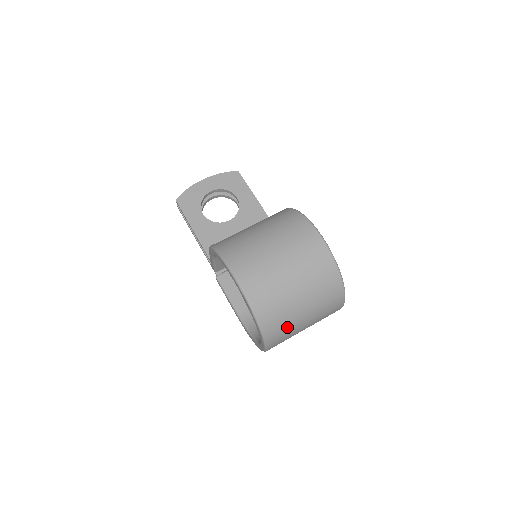
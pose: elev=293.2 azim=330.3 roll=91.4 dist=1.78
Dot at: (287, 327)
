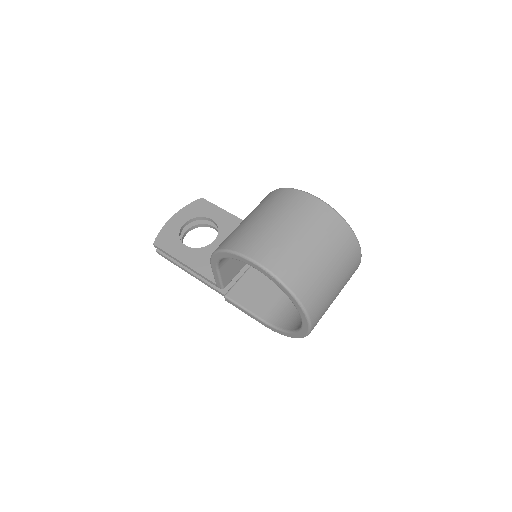
Dot at: (322, 293)
